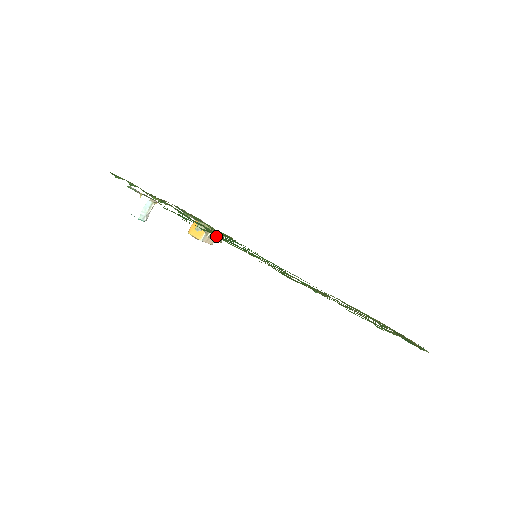
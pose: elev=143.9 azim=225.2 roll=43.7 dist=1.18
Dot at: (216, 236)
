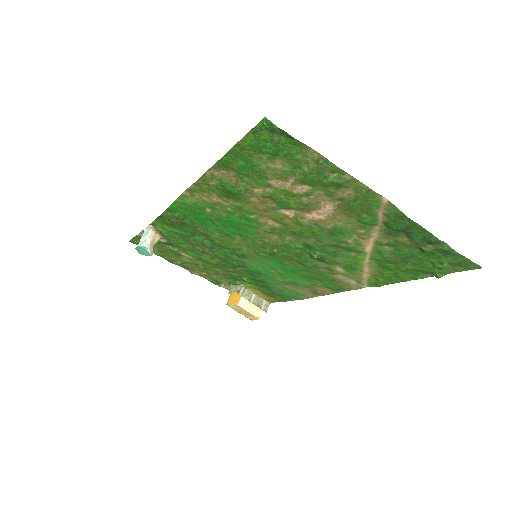
Dot at: (176, 200)
